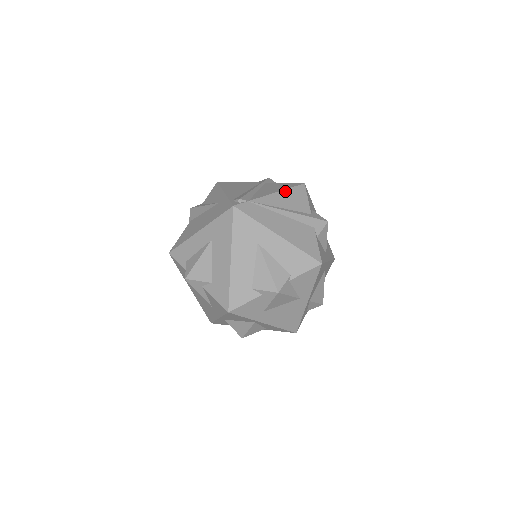
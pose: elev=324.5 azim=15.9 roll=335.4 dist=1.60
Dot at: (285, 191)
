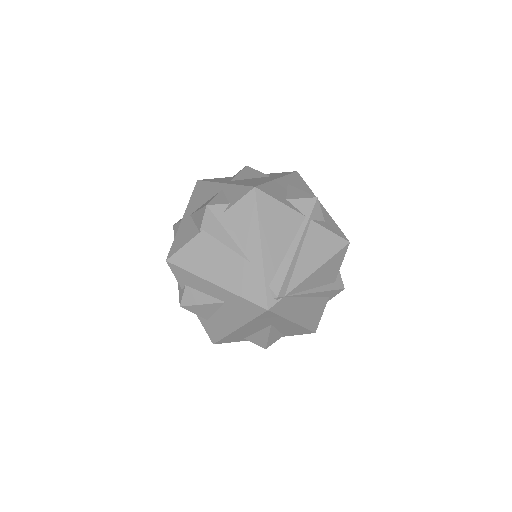
Dot at: (326, 264)
